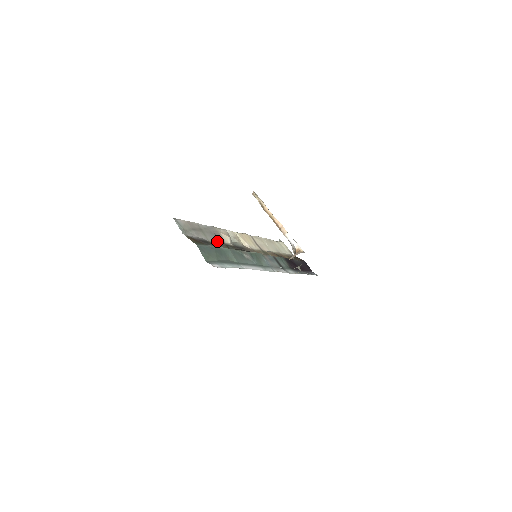
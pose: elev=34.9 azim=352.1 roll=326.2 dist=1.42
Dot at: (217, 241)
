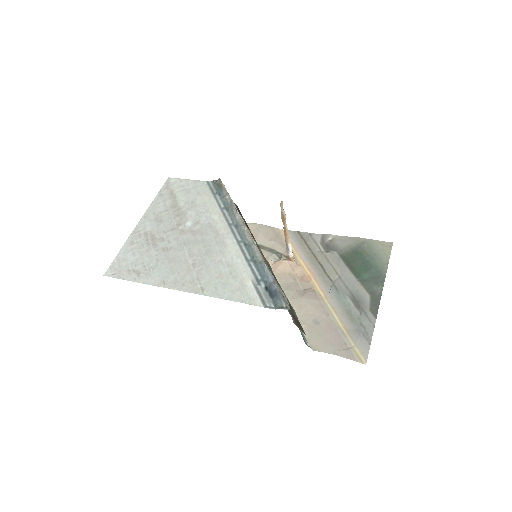
Dot at: occluded
